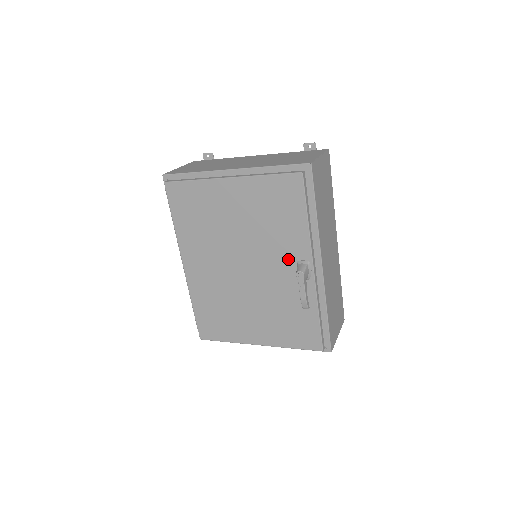
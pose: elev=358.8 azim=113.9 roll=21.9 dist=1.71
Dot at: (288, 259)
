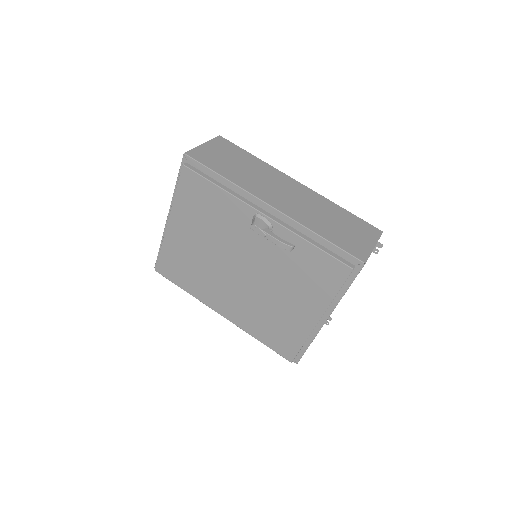
Dot at: (247, 229)
